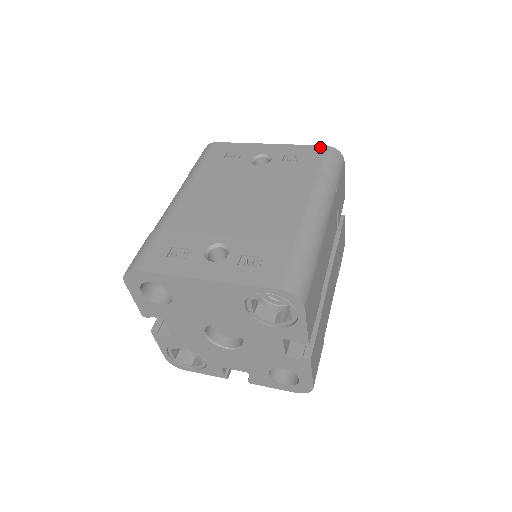
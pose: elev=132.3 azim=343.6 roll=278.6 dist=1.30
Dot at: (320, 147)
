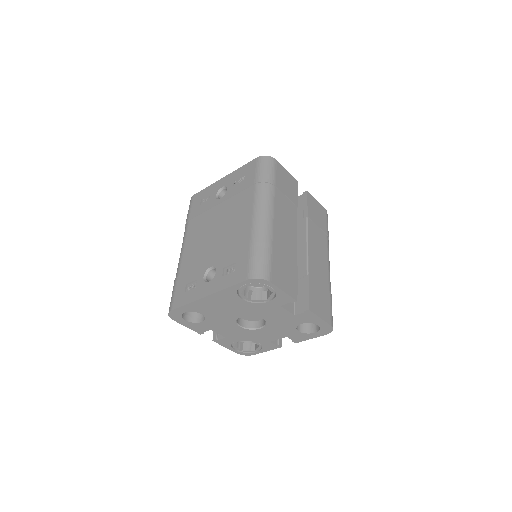
Dot at: (253, 161)
